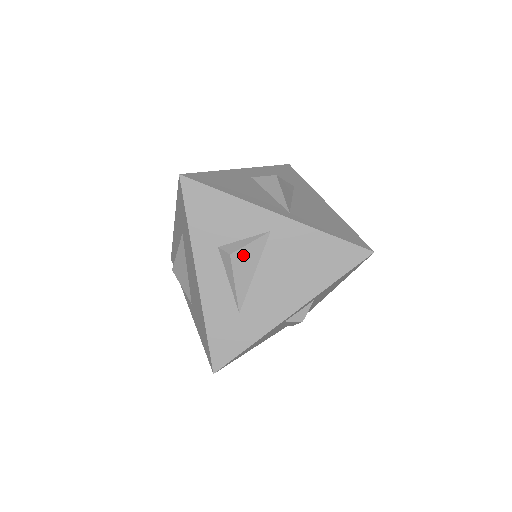
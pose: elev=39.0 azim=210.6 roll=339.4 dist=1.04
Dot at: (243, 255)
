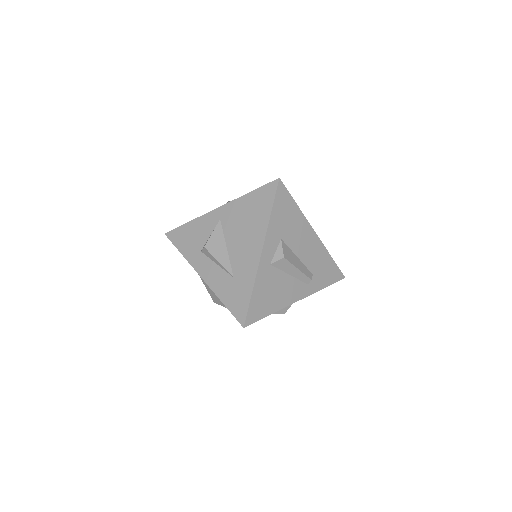
Dot at: (212, 242)
